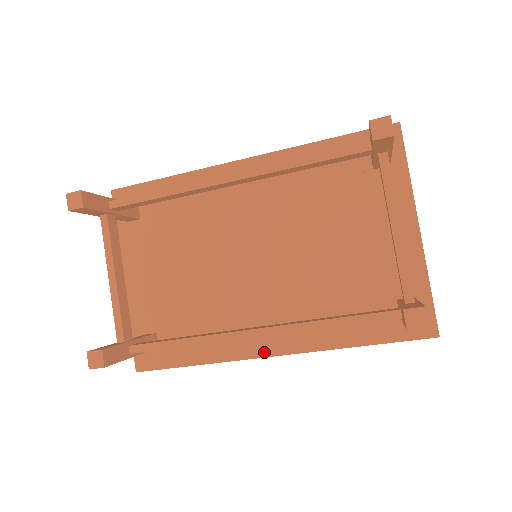
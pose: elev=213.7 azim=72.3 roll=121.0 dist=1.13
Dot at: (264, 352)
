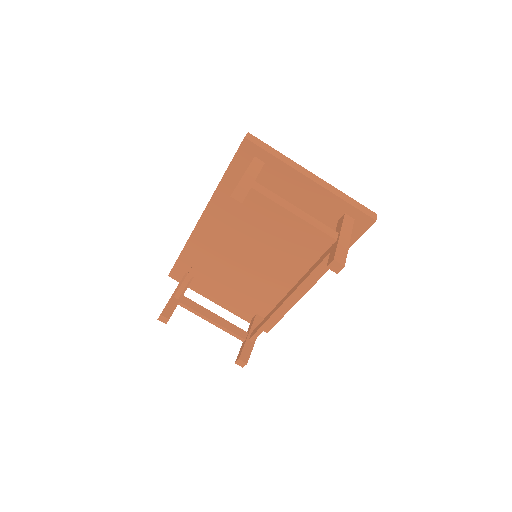
Dot at: (307, 287)
